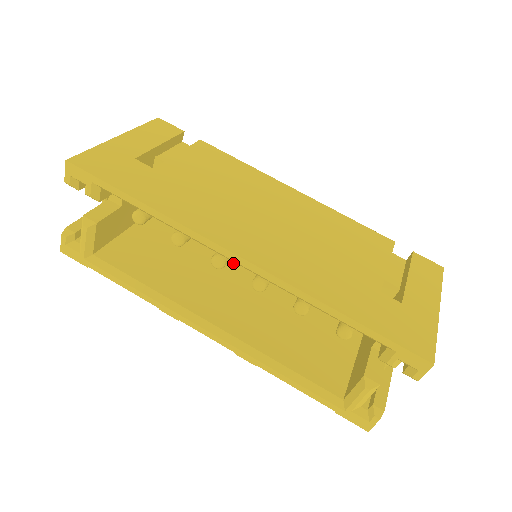
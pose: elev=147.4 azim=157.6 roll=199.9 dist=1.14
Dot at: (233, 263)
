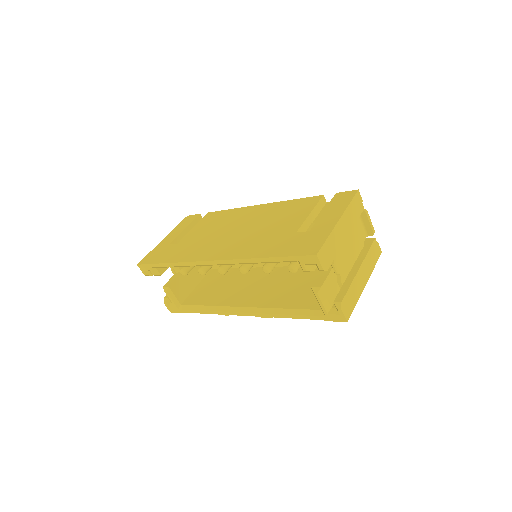
Dot at: (259, 268)
